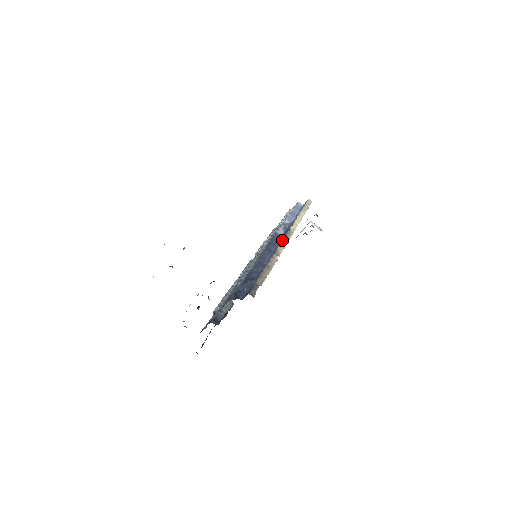
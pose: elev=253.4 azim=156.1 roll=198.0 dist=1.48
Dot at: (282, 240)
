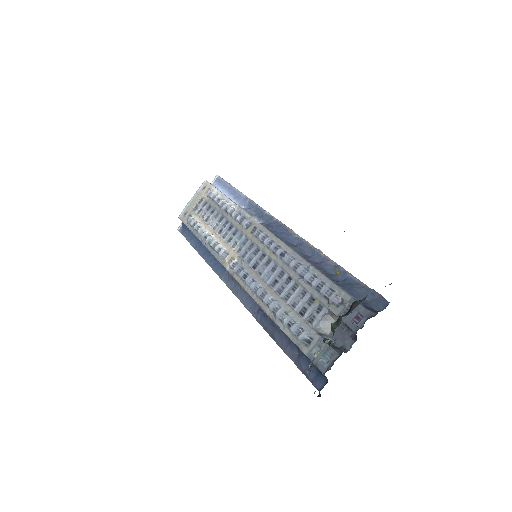
Dot at: (288, 230)
